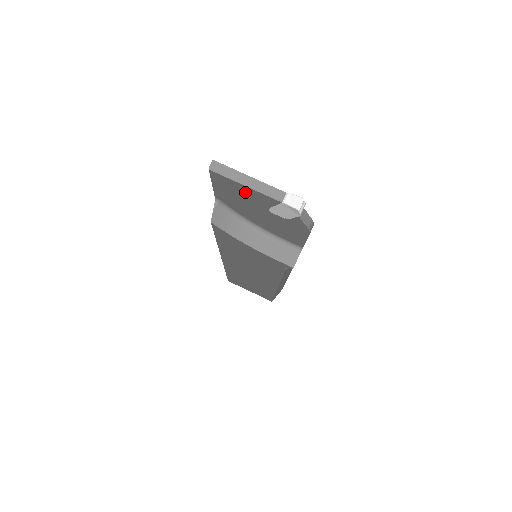
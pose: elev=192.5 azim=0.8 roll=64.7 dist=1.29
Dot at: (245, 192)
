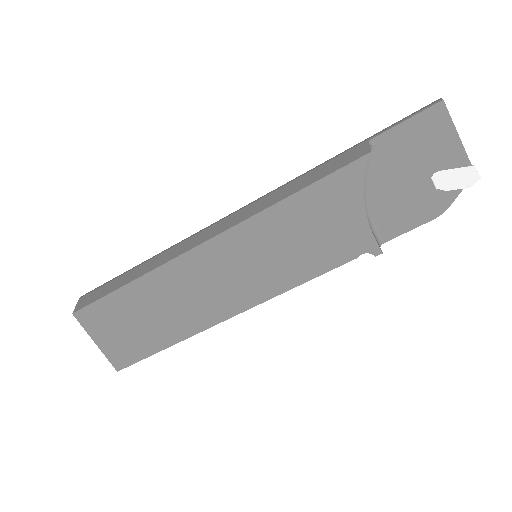
Dot at: (442, 141)
